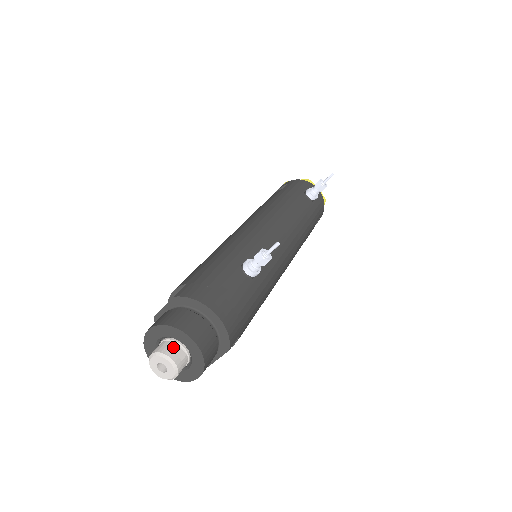
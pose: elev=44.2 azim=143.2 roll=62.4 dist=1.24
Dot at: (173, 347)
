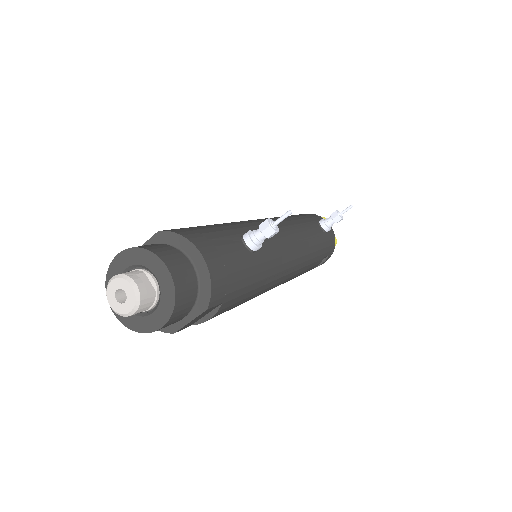
Dot at: (142, 276)
